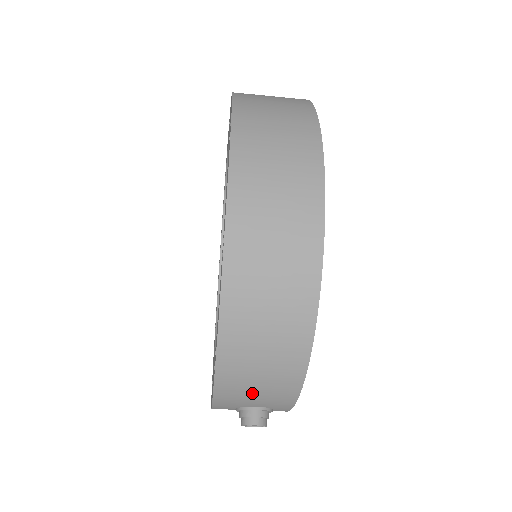
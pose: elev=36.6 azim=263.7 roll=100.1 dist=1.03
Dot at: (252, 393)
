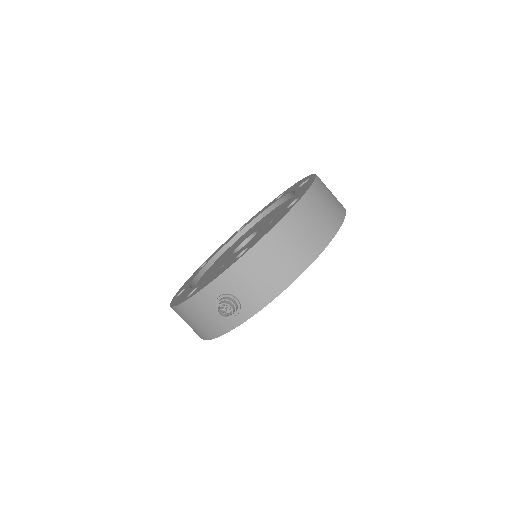
Dot at: (252, 279)
